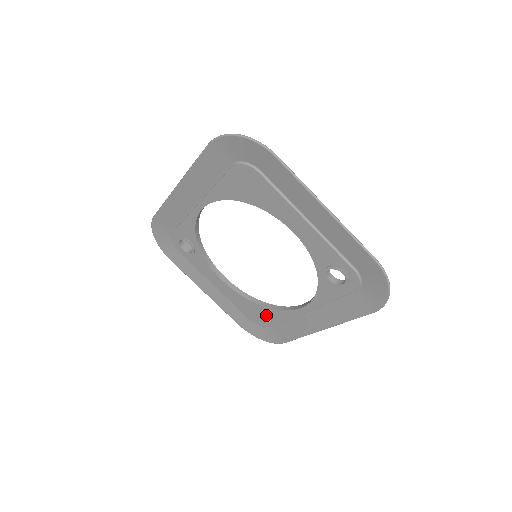
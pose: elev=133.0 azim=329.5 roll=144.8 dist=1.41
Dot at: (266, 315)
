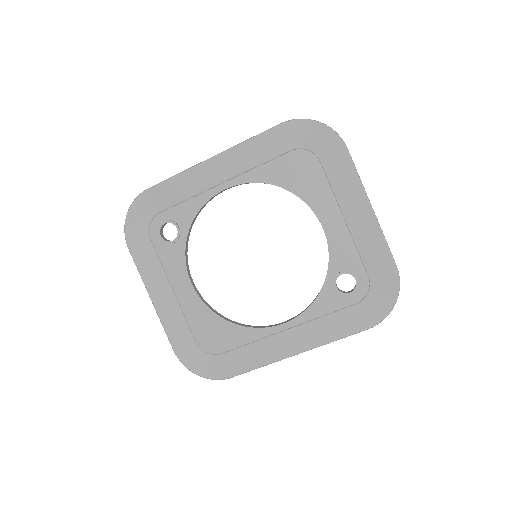
Dot at: (226, 335)
